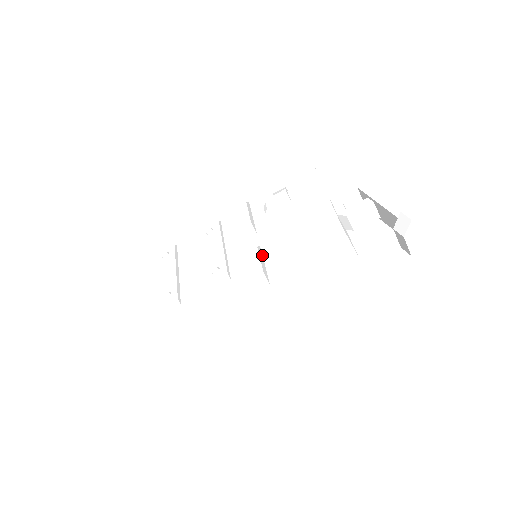
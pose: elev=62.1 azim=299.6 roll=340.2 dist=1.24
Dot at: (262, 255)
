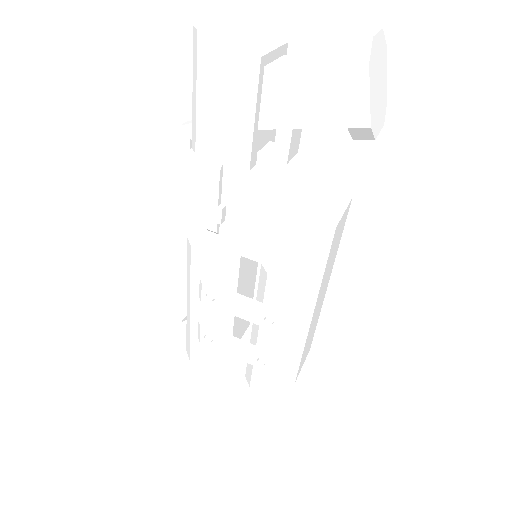
Dot at: (276, 269)
